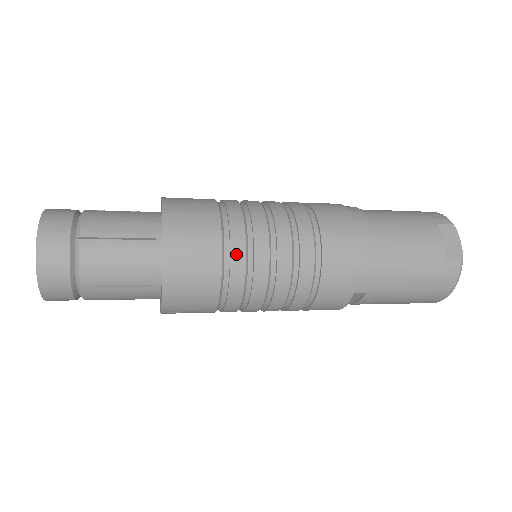
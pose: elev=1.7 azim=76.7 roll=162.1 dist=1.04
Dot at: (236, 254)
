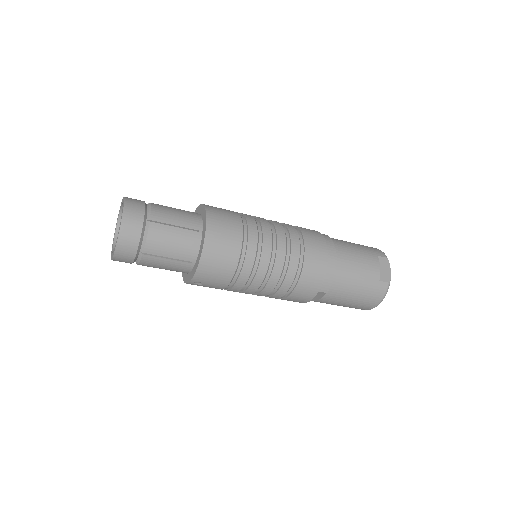
Dot at: (250, 250)
